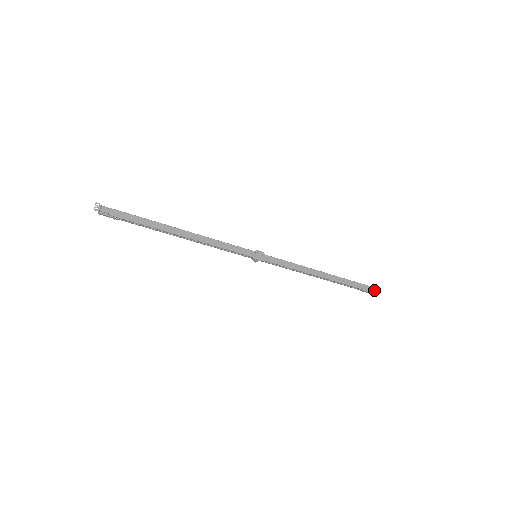
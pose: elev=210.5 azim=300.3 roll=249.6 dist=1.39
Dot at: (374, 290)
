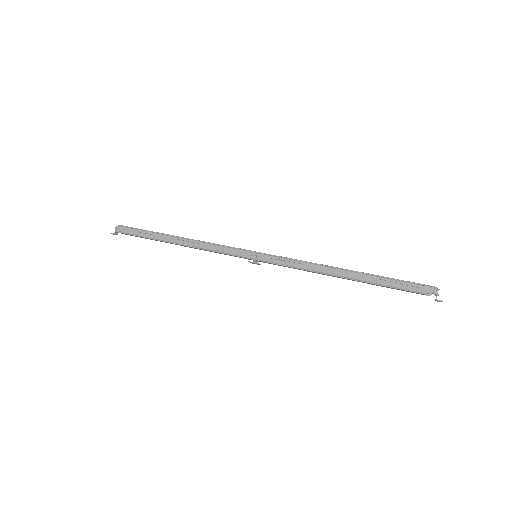
Dot at: occluded
